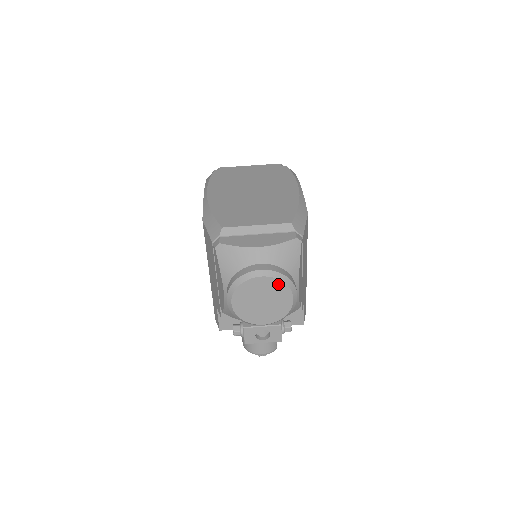
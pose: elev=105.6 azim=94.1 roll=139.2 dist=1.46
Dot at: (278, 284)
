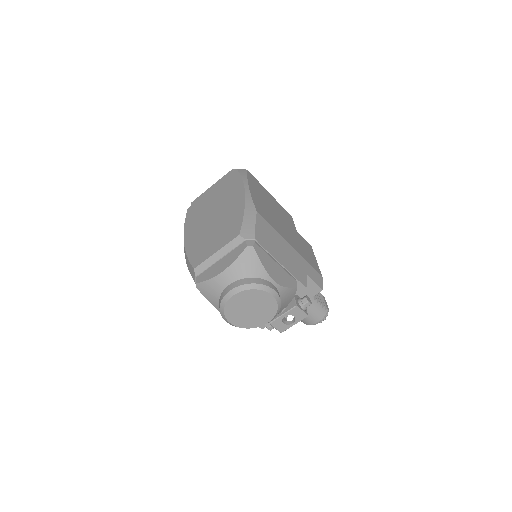
Dot at: (250, 293)
